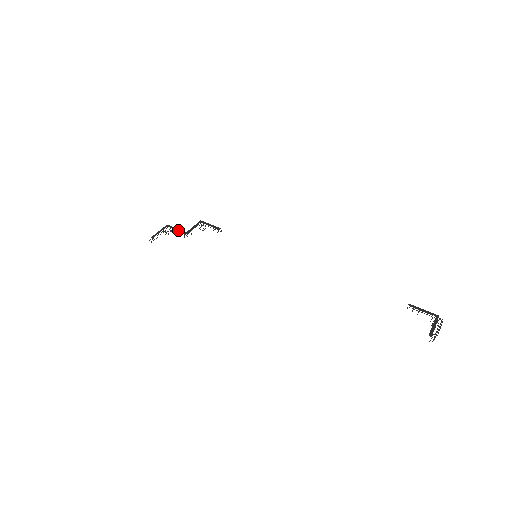
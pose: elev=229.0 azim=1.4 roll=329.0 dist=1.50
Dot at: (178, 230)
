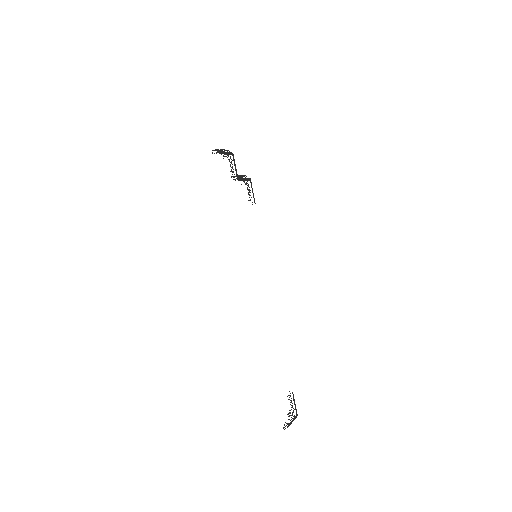
Dot at: (236, 169)
